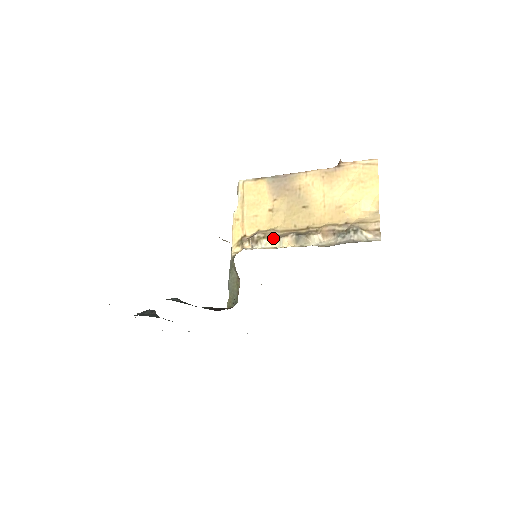
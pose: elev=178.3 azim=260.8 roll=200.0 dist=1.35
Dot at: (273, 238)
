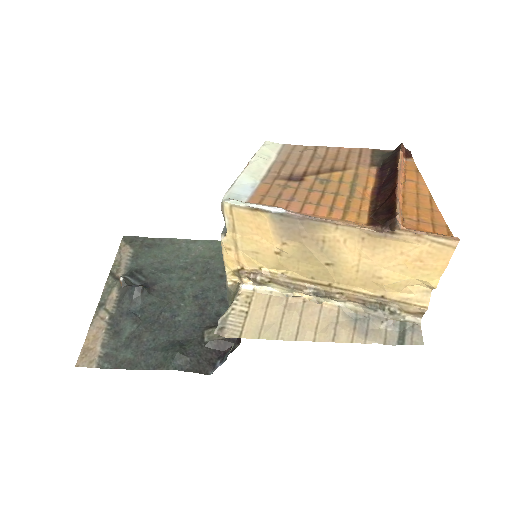
Dot at: (282, 287)
